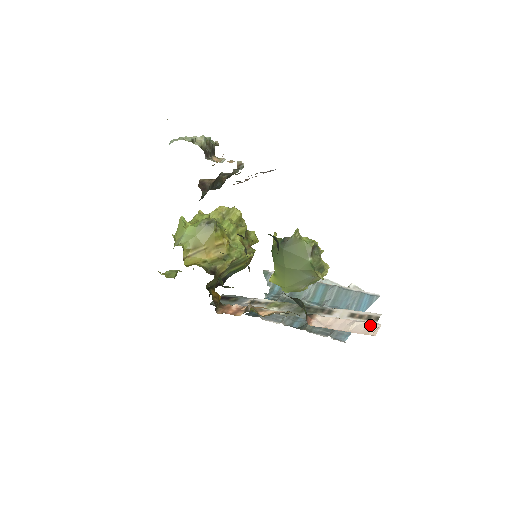
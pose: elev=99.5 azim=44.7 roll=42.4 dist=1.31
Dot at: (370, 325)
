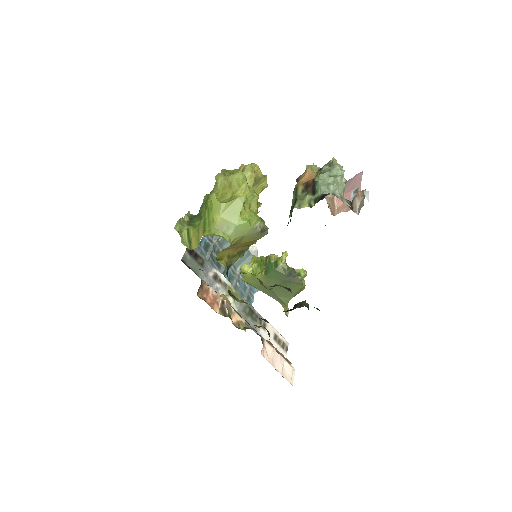
Dot at: (291, 370)
